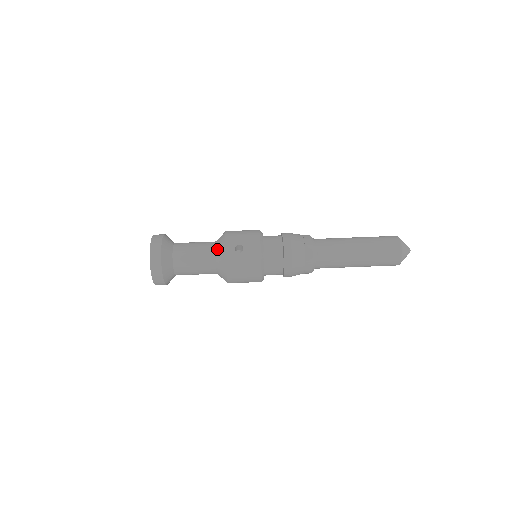
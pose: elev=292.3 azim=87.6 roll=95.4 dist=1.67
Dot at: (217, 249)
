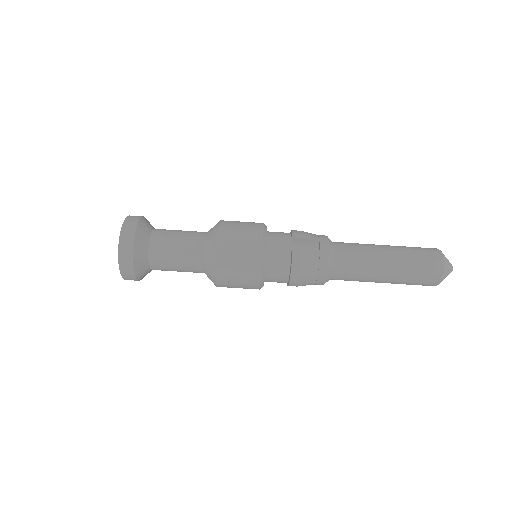
Dot at: (205, 270)
